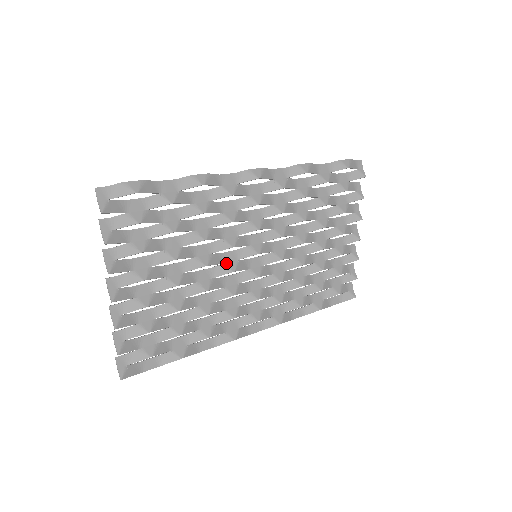
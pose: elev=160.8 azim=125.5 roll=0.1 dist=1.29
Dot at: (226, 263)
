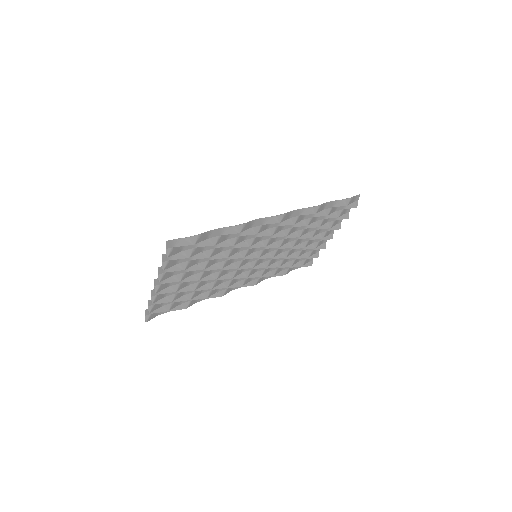
Dot at: (234, 262)
